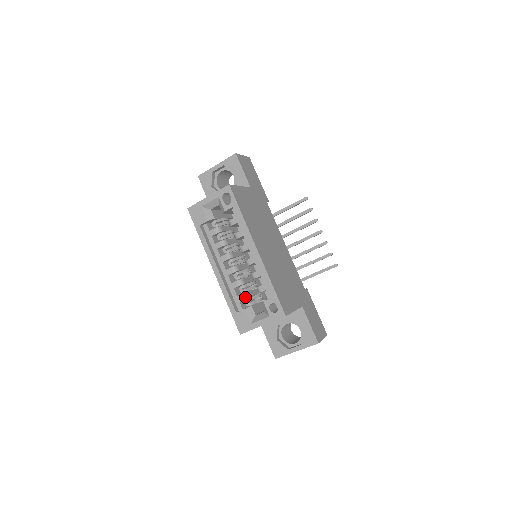
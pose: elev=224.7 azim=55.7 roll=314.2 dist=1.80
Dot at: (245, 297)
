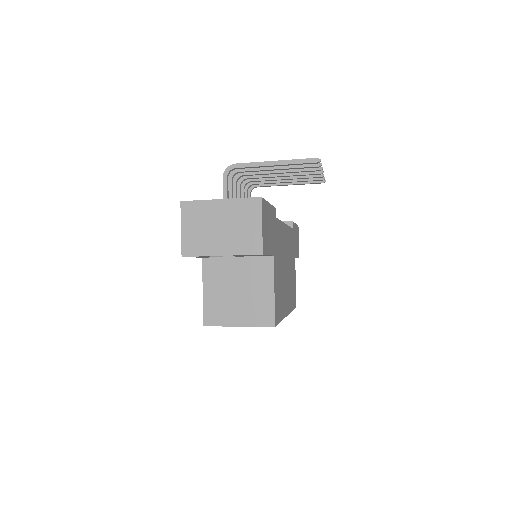
Dot at: occluded
